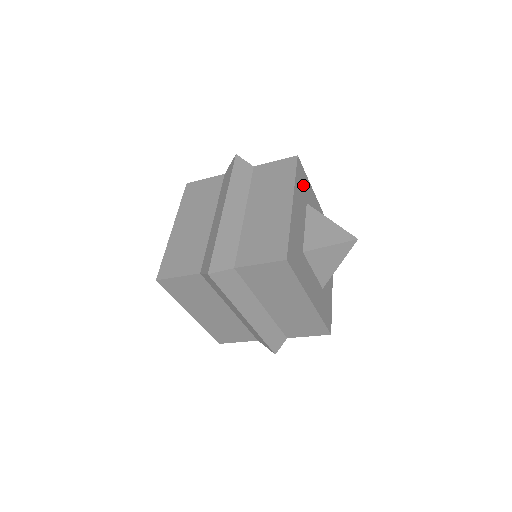
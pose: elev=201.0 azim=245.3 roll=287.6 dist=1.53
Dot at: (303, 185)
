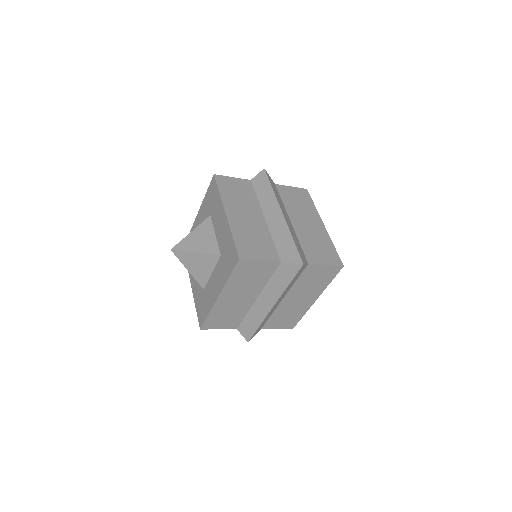
Dot at: occluded
